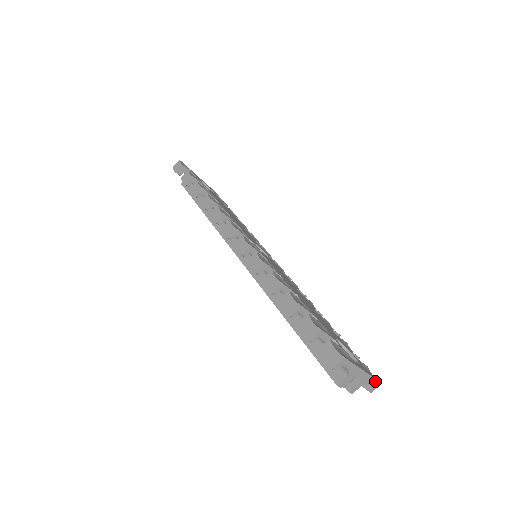
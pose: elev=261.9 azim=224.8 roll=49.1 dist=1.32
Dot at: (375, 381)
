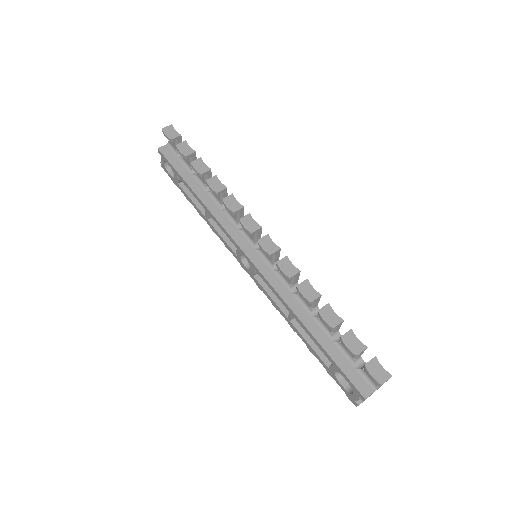
Dot at: occluded
